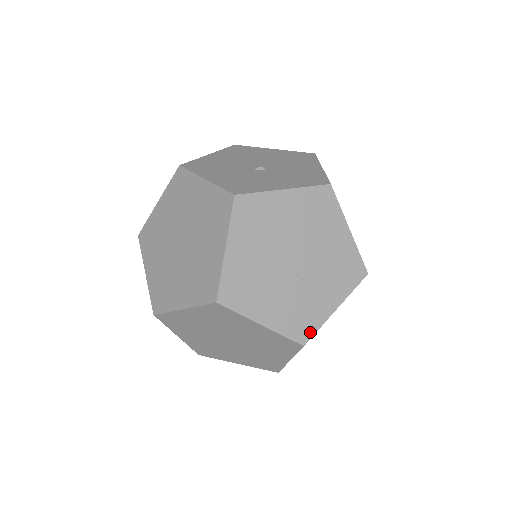
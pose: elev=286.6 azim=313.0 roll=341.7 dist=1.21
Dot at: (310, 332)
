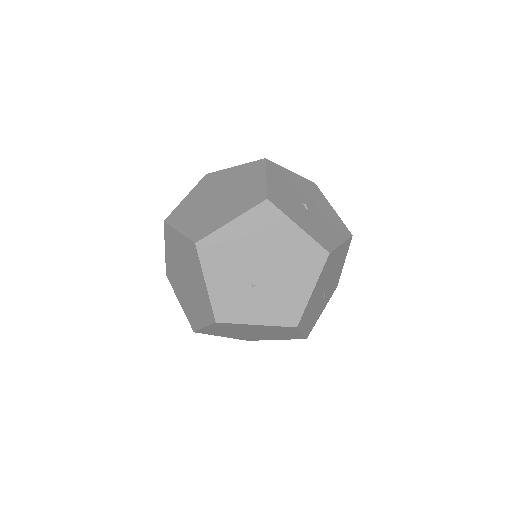
Dot at: (228, 319)
